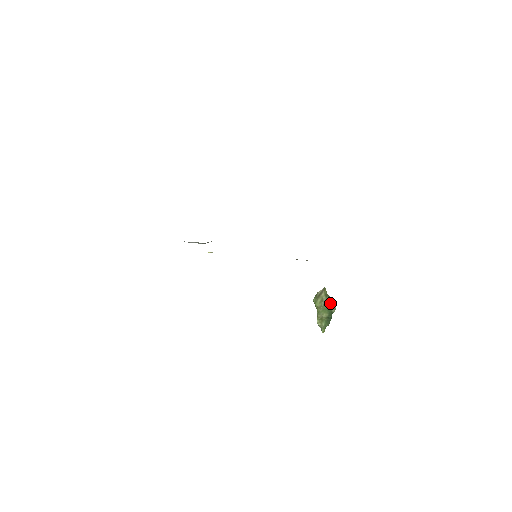
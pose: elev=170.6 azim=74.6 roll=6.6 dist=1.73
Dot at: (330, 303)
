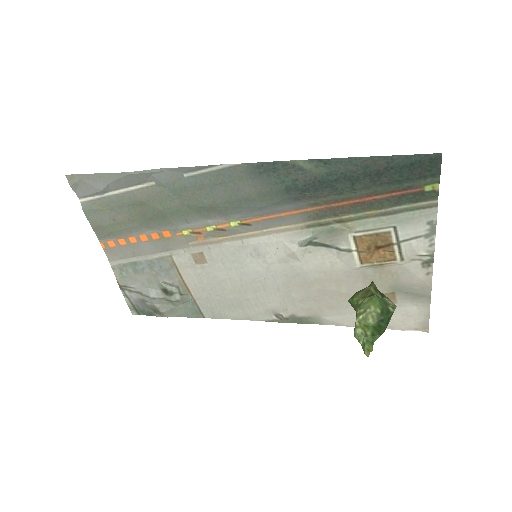
Dot at: (383, 300)
